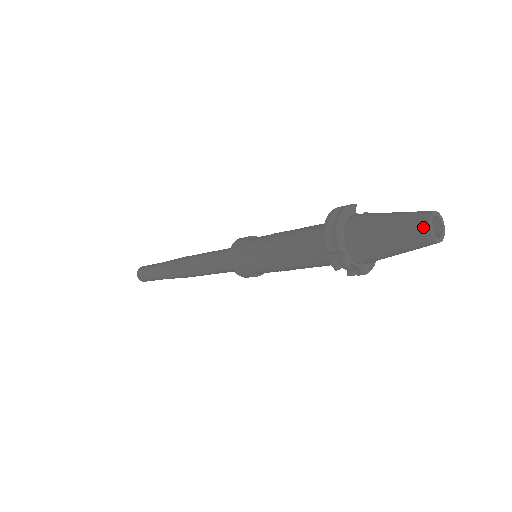
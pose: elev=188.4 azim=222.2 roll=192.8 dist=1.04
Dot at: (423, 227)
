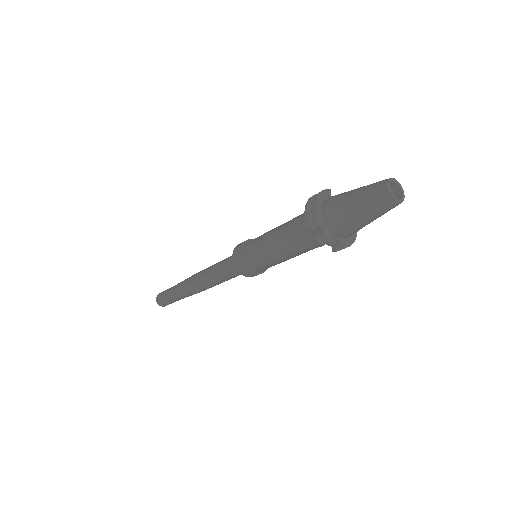
Dot at: (383, 191)
